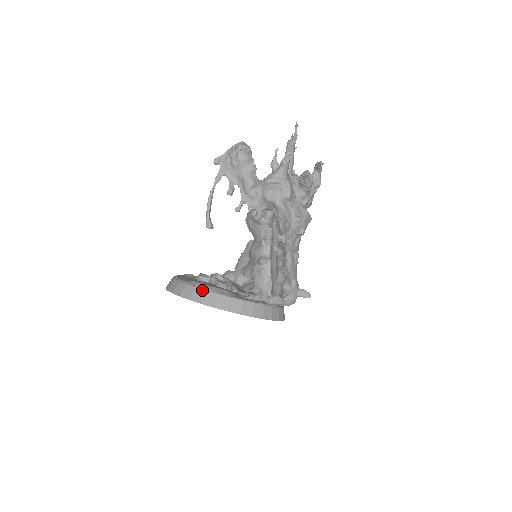
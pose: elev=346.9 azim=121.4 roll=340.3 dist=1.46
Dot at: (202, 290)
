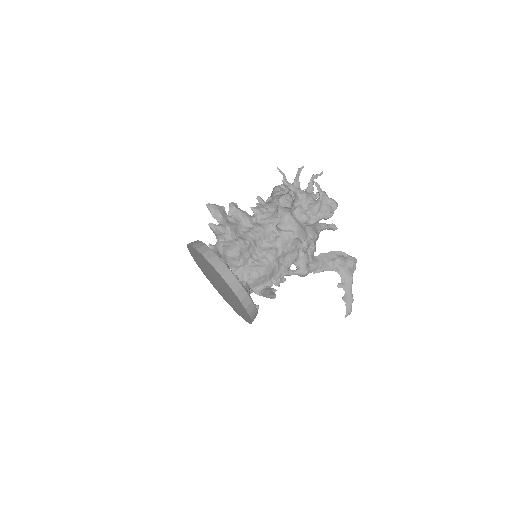
Dot at: occluded
